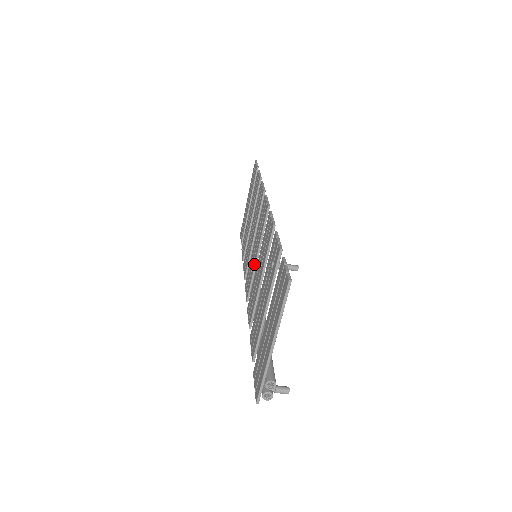
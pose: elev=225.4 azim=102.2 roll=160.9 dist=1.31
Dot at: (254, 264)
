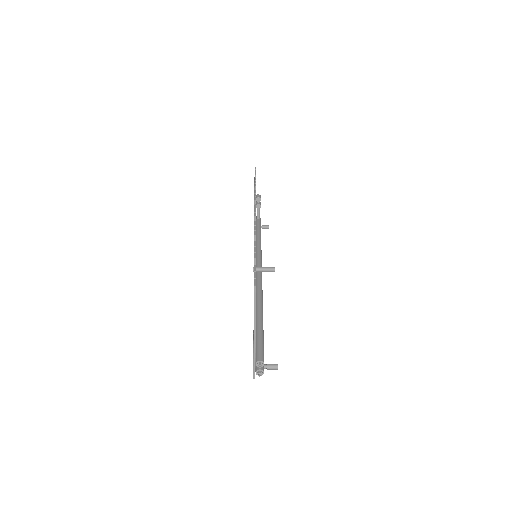
Dot at: occluded
